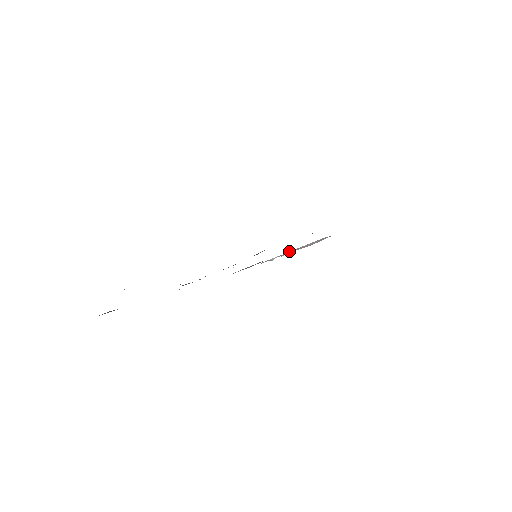
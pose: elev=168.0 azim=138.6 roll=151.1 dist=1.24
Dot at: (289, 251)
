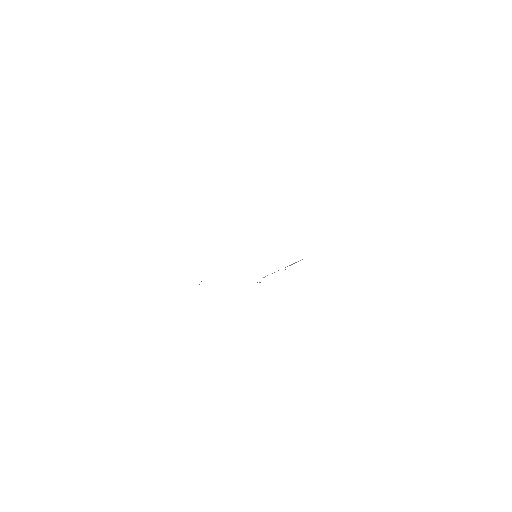
Dot at: occluded
